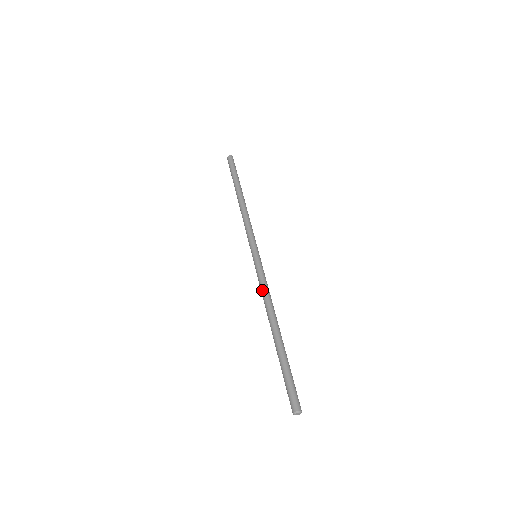
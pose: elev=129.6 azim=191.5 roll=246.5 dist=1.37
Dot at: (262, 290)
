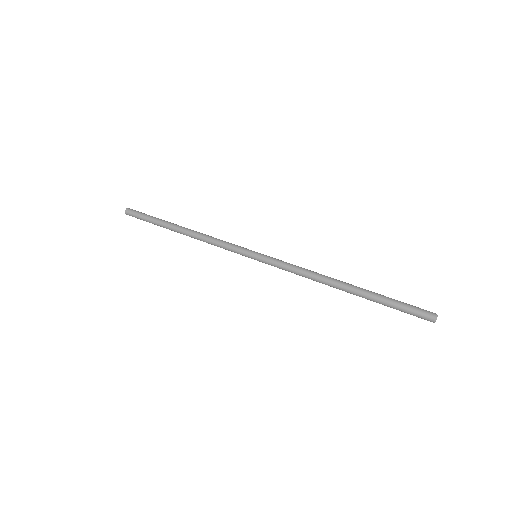
Dot at: (297, 273)
